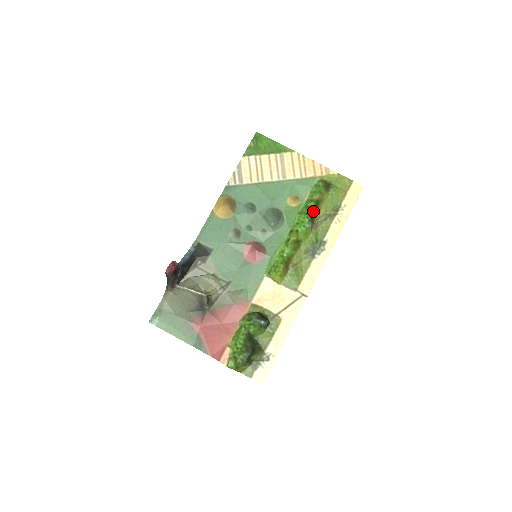
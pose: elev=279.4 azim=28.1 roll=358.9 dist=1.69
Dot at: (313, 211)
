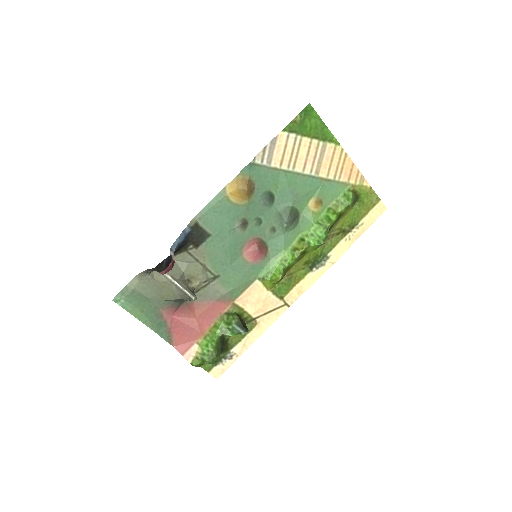
Dot at: (332, 225)
